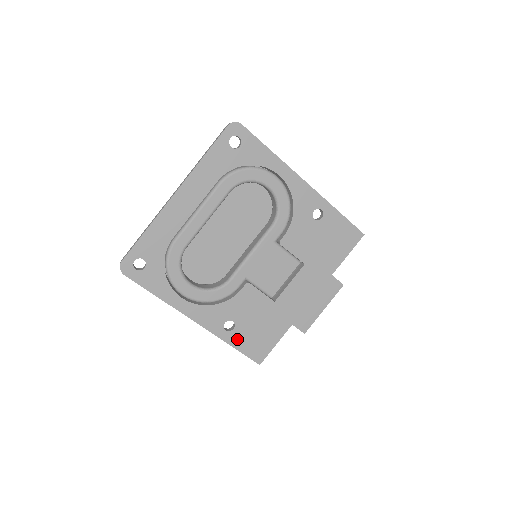
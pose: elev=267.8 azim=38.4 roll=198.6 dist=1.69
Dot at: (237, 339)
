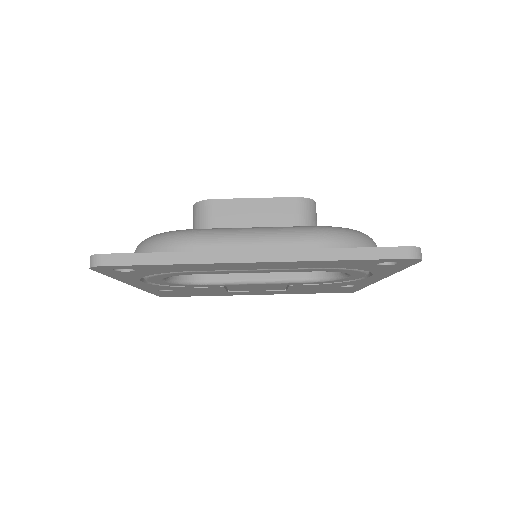
Dot at: (161, 292)
